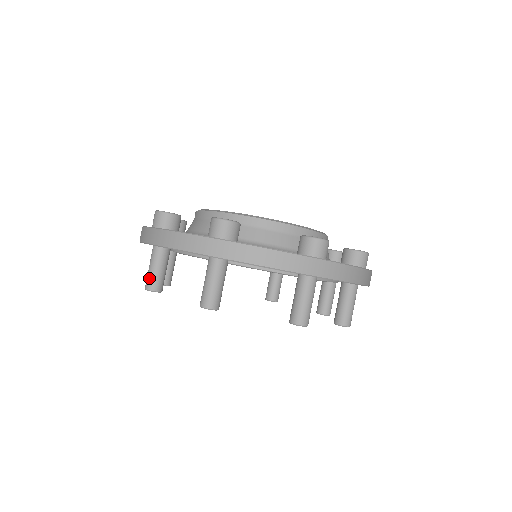
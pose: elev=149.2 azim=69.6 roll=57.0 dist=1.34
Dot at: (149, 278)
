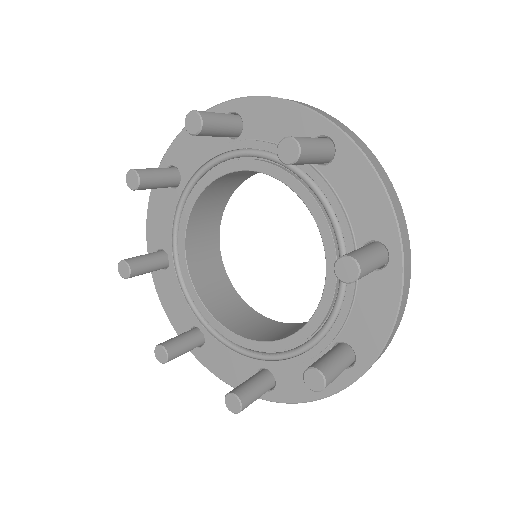
Dot at: occluded
